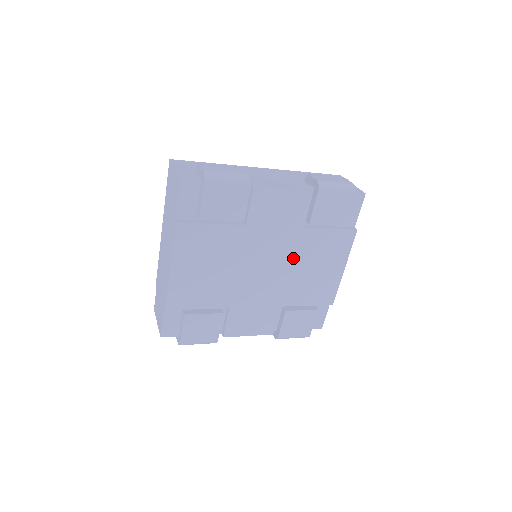
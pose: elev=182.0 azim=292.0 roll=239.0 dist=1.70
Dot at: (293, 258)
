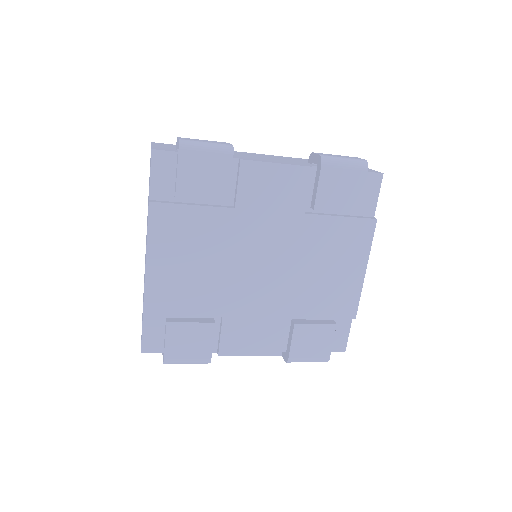
Dot at: (298, 254)
